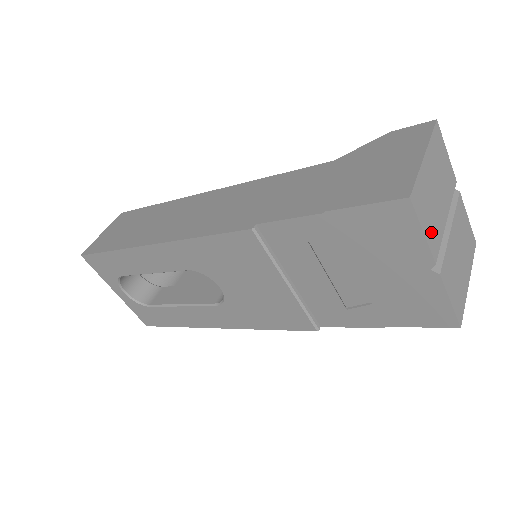
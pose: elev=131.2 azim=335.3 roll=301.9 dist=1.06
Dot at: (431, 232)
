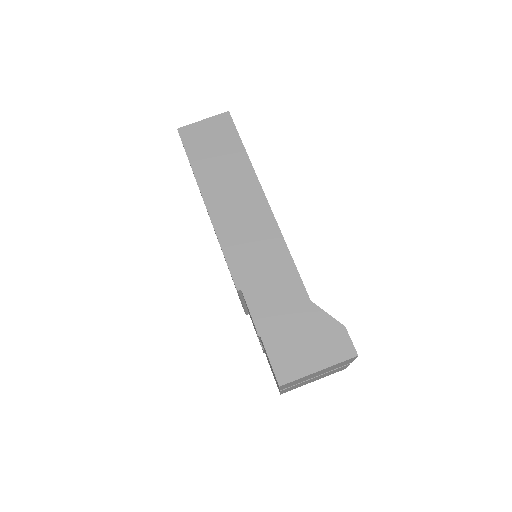
Dot at: occluded
